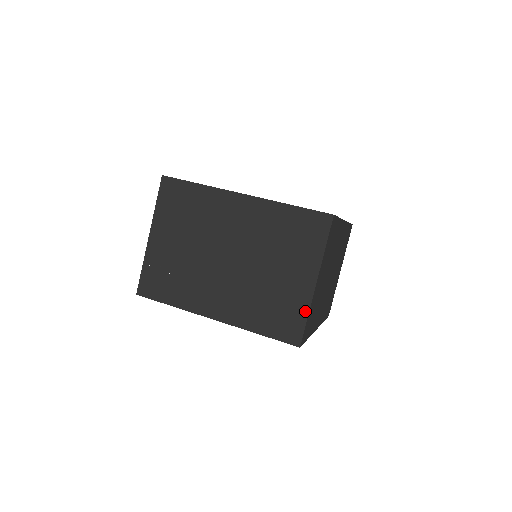
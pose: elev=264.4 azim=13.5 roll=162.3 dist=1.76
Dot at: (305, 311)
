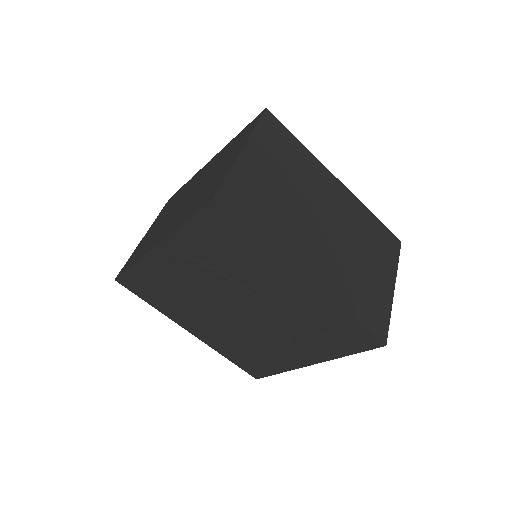
Dot at: (227, 172)
